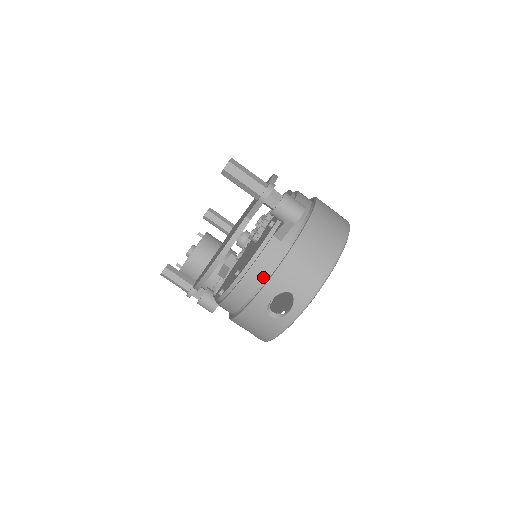
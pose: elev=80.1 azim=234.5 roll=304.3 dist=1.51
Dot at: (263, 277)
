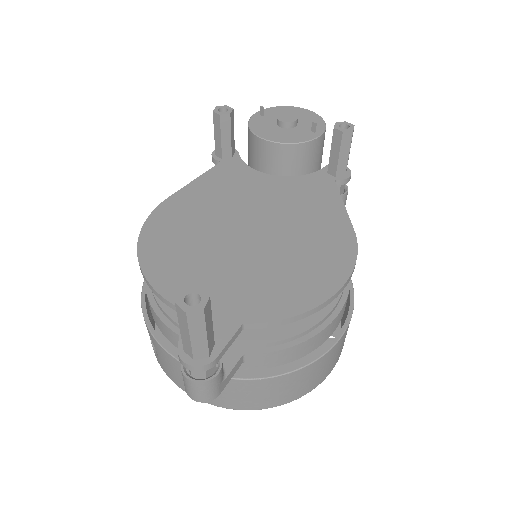
Dot at: (156, 323)
